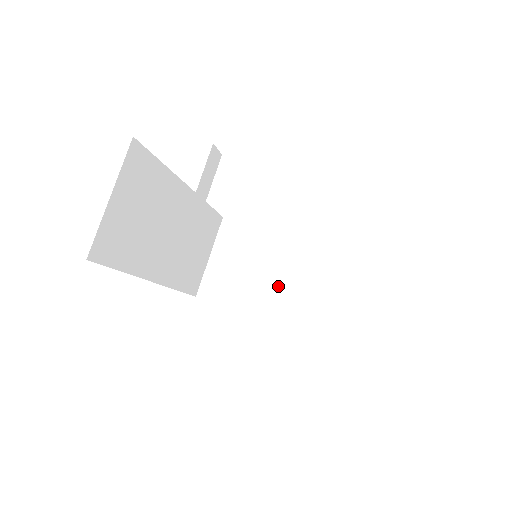
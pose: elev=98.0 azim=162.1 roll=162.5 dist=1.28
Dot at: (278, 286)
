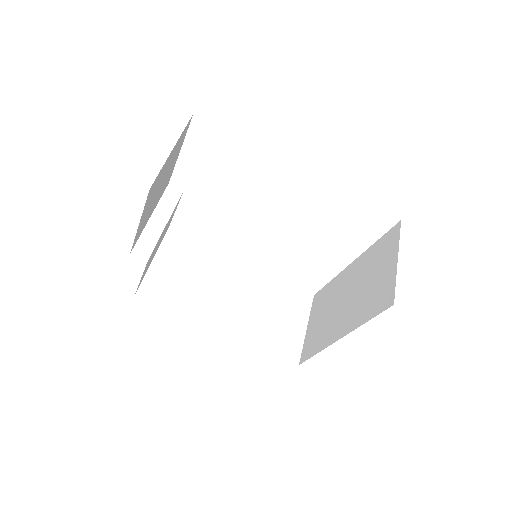
Dot at: (344, 307)
